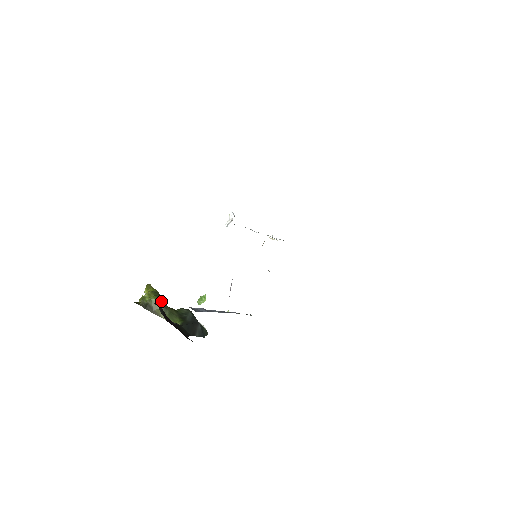
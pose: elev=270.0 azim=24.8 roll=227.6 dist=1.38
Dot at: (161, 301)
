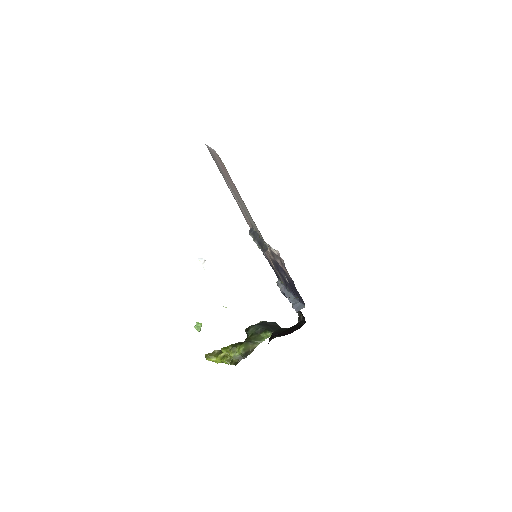
Dot at: (246, 343)
